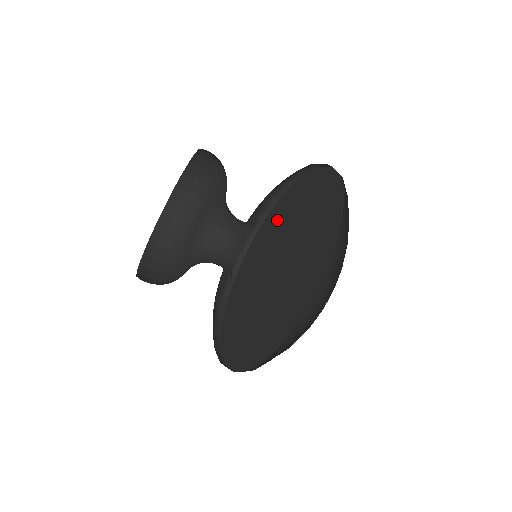
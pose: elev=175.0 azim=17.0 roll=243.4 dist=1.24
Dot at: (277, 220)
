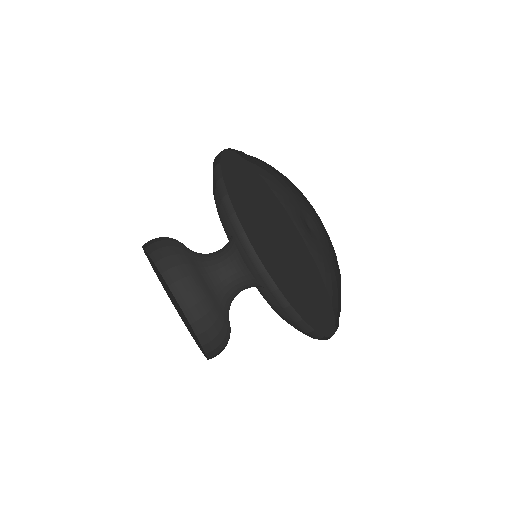
Dot at: (242, 185)
